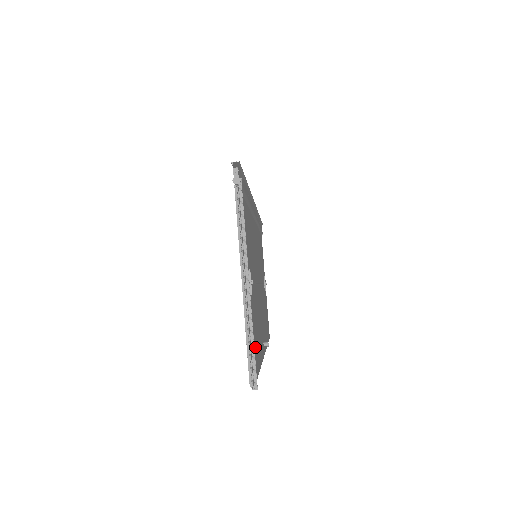
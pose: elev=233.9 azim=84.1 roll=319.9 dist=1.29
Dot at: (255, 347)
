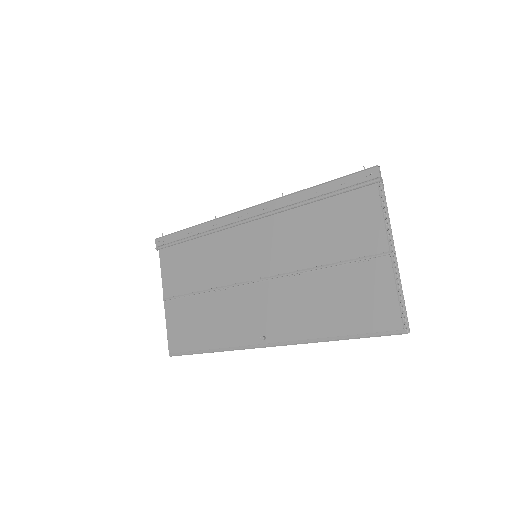
Dot at: (355, 315)
